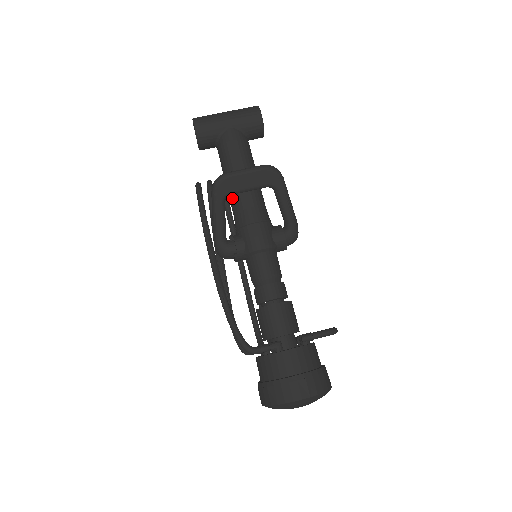
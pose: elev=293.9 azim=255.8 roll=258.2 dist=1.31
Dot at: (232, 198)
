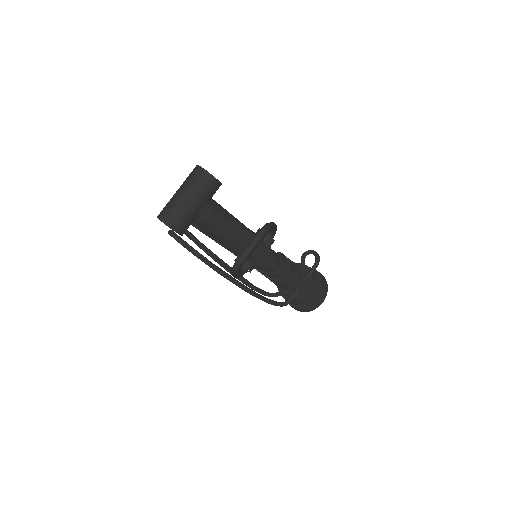
Dot at: (229, 247)
